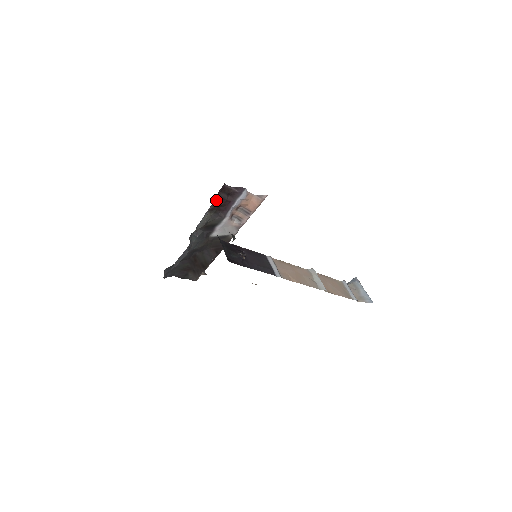
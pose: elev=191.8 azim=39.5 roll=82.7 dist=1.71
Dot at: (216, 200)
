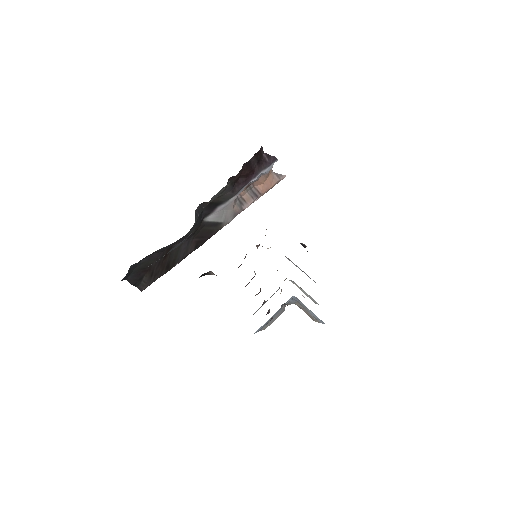
Dot at: (244, 165)
